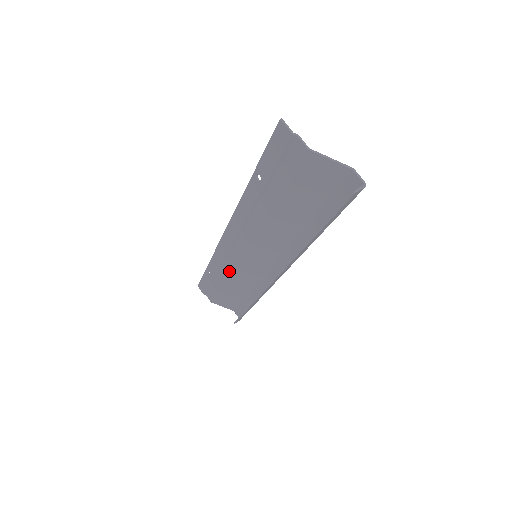
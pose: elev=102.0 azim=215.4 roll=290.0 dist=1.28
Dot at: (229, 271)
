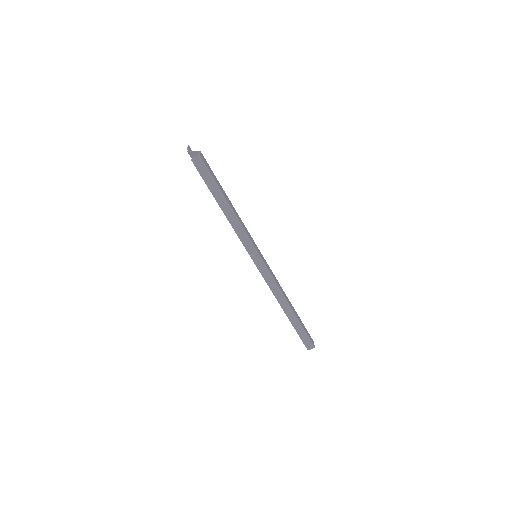
Dot at: occluded
